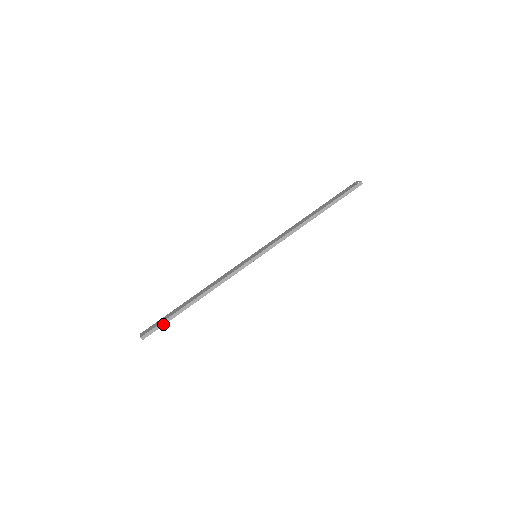
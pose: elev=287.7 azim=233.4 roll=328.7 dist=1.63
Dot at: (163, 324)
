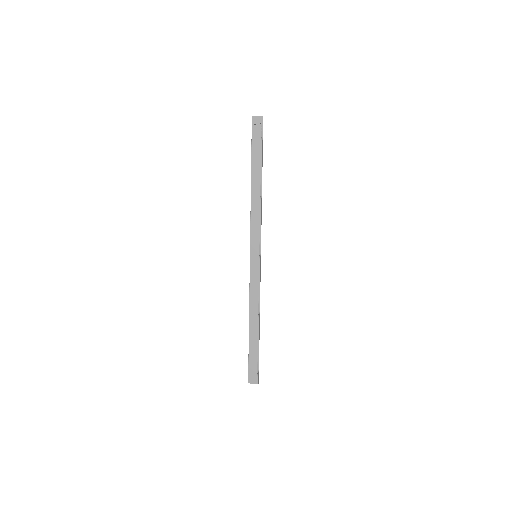
Dot at: occluded
